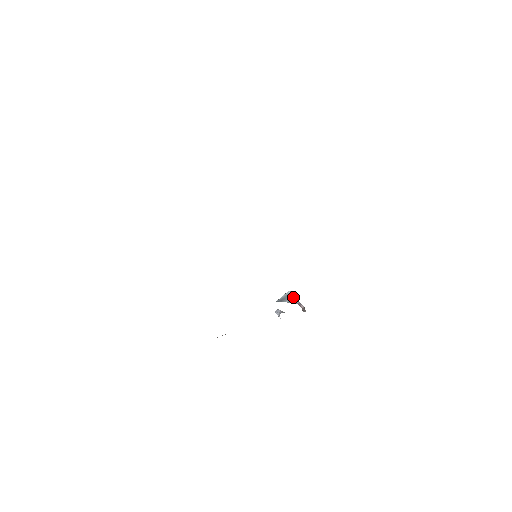
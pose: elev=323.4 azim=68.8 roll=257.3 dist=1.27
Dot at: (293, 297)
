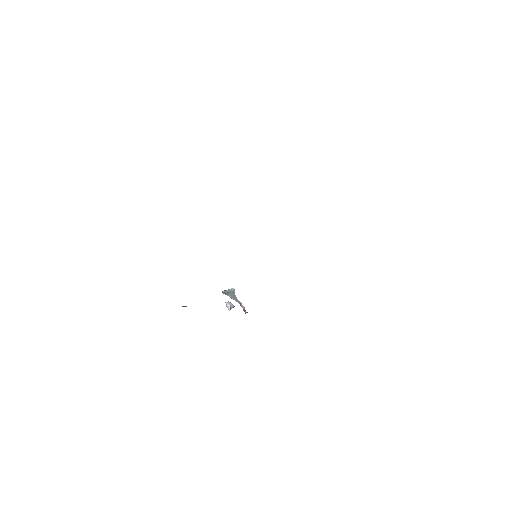
Dot at: occluded
